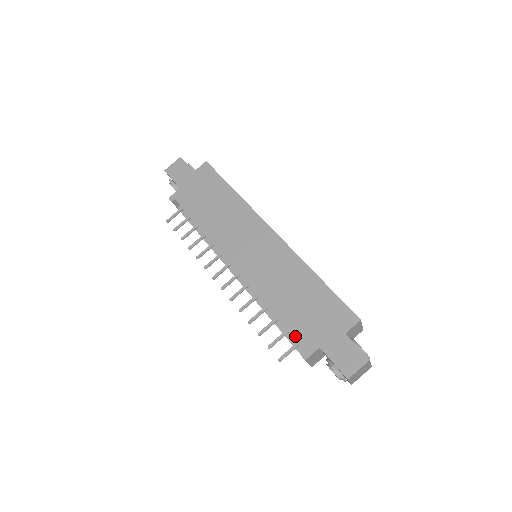
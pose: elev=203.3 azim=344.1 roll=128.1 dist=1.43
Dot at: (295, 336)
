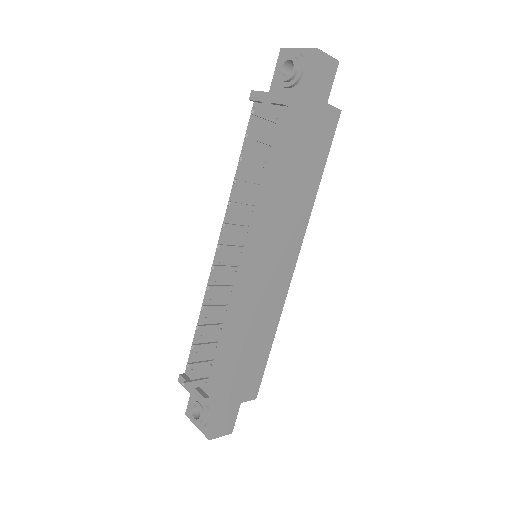
Dot at: (217, 380)
